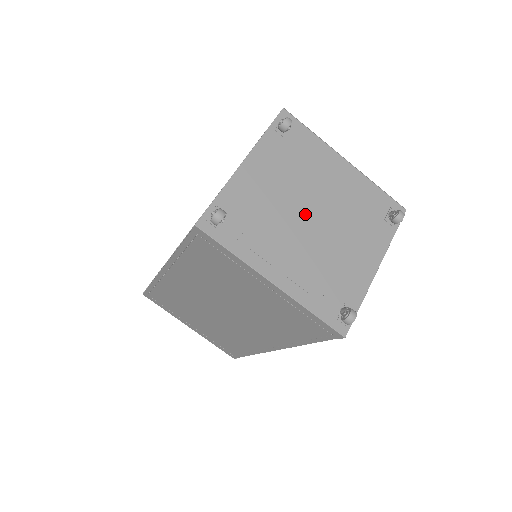
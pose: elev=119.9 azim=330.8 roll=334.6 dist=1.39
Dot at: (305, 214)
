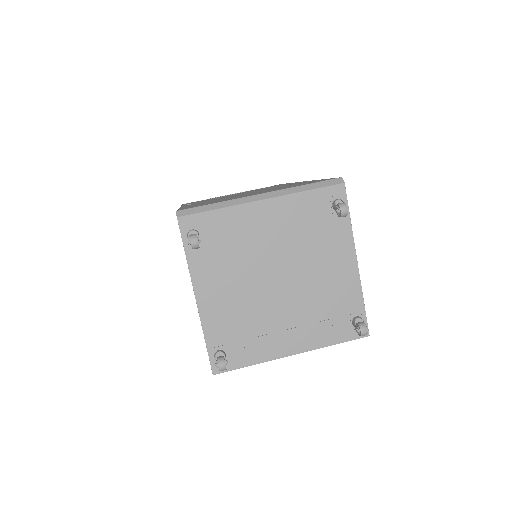
Dot at: (271, 284)
